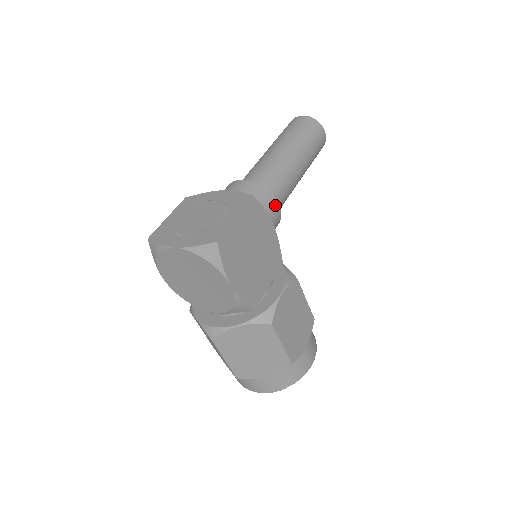
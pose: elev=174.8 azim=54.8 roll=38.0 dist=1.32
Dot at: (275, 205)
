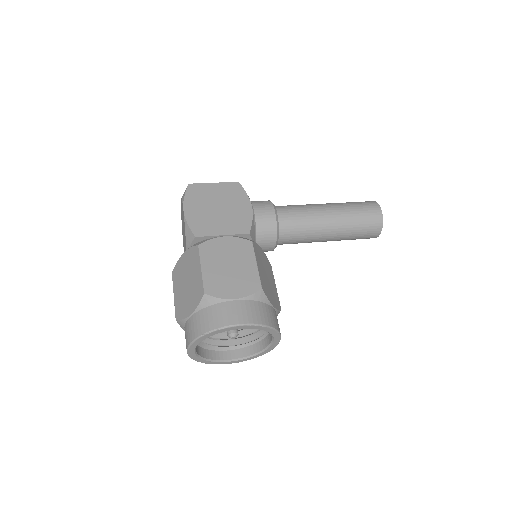
Dot at: (270, 207)
